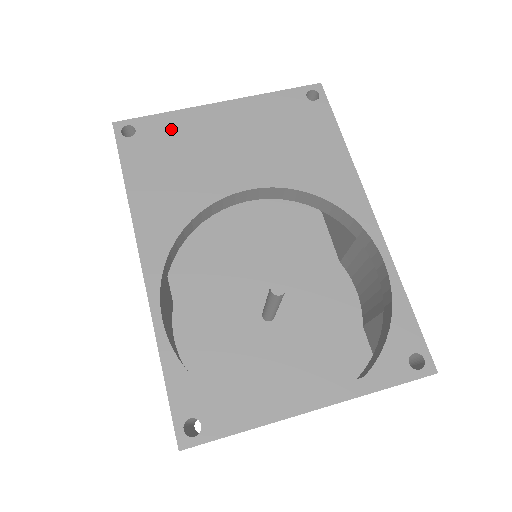
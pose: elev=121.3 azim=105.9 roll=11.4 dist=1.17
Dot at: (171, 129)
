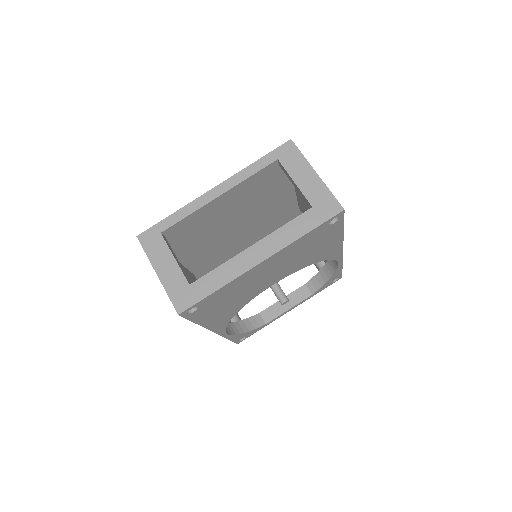
Dot at: (224, 293)
